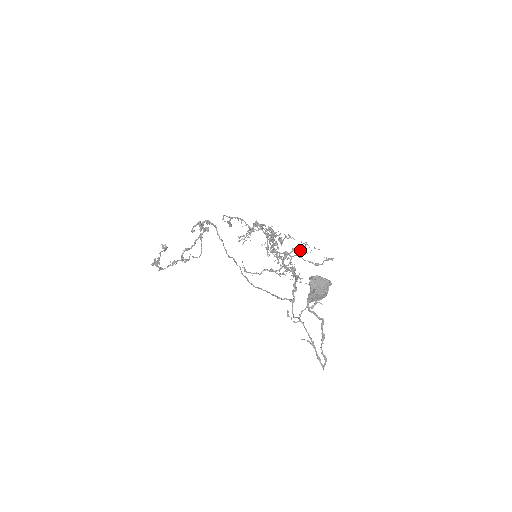
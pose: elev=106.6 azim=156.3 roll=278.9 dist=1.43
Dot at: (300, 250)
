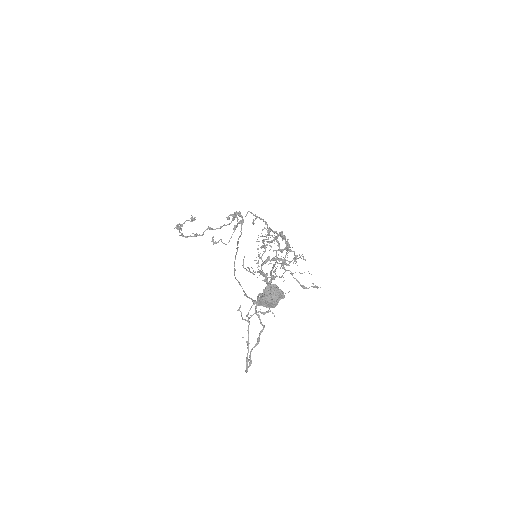
Dot at: (283, 262)
